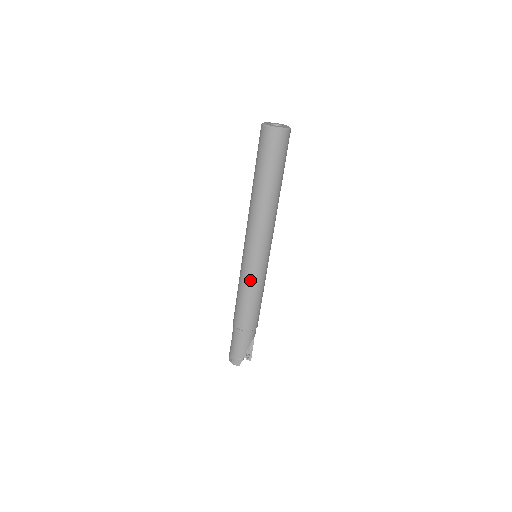
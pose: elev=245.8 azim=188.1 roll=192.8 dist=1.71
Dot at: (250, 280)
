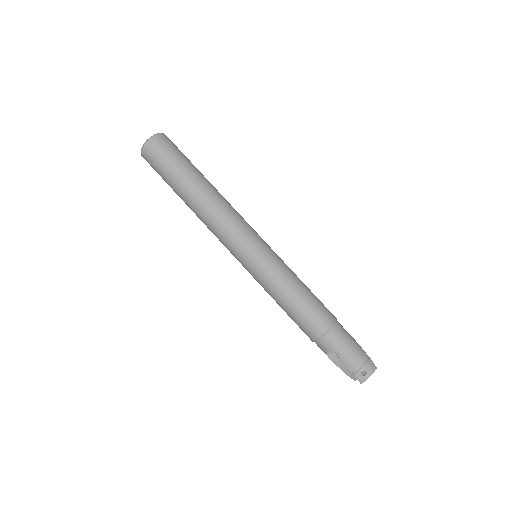
Dot at: (281, 267)
